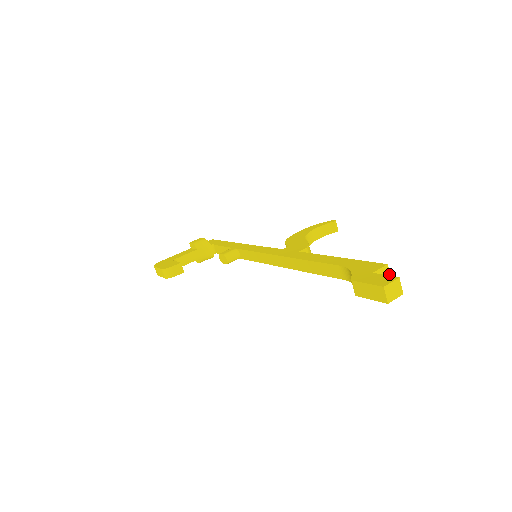
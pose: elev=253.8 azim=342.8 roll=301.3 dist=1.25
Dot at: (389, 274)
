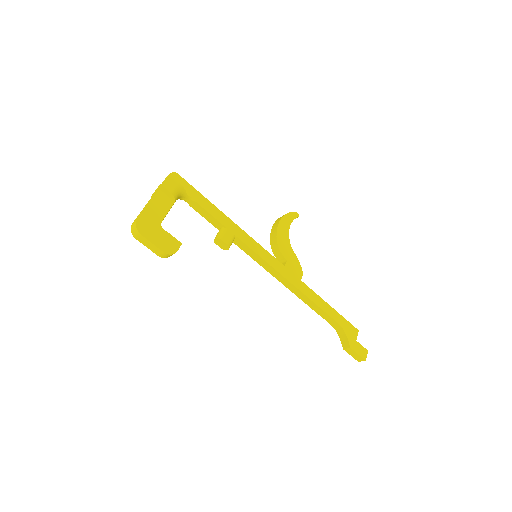
Dot at: occluded
